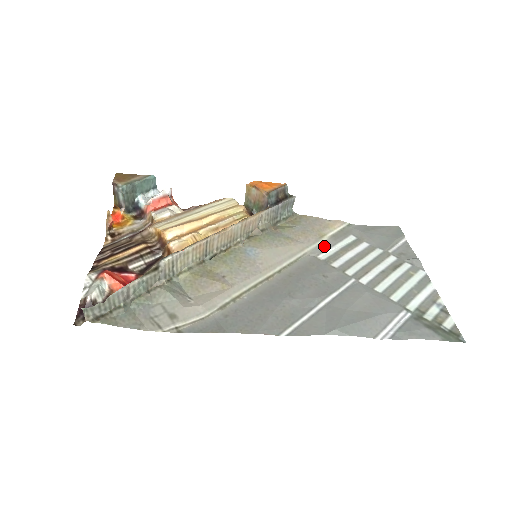
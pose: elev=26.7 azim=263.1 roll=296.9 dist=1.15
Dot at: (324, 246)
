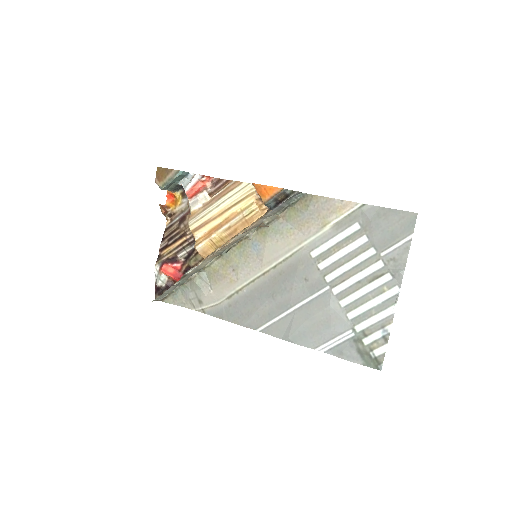
Dot at: (322, 239)
